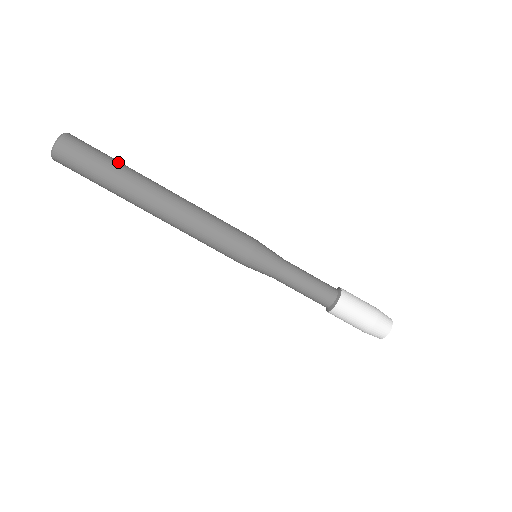
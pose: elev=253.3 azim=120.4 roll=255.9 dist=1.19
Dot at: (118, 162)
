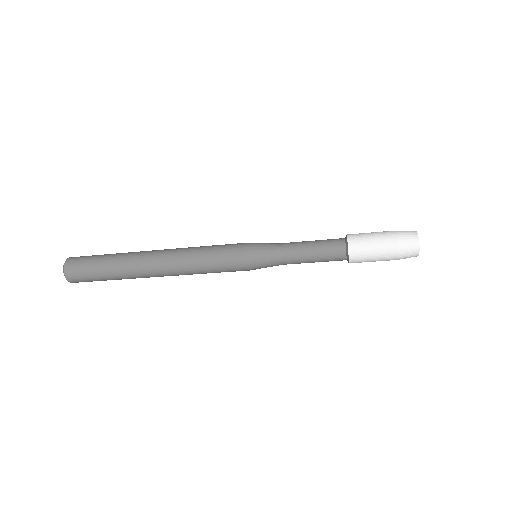
Dot at: (108, 263)
